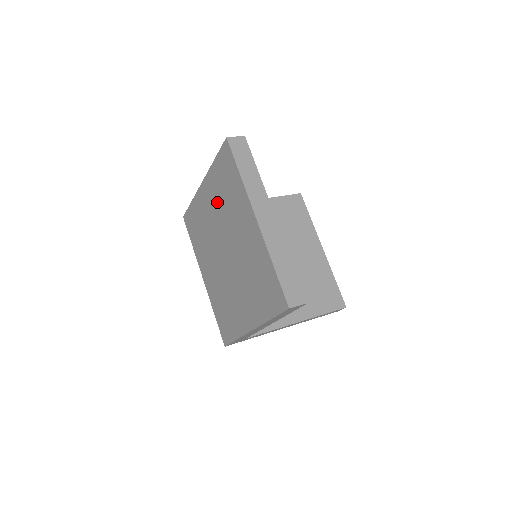
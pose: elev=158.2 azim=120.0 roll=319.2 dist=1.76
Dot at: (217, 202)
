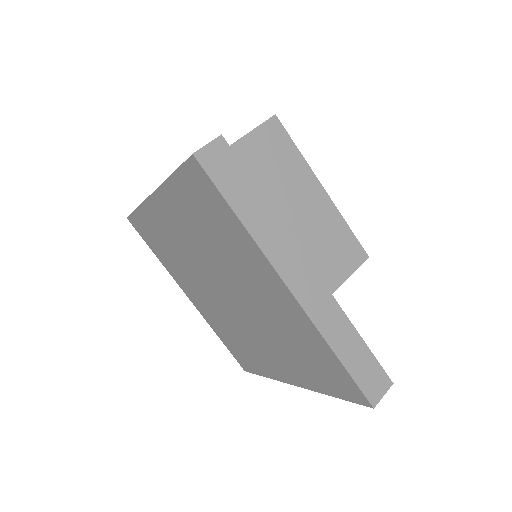
Dot at: (193, 232)
